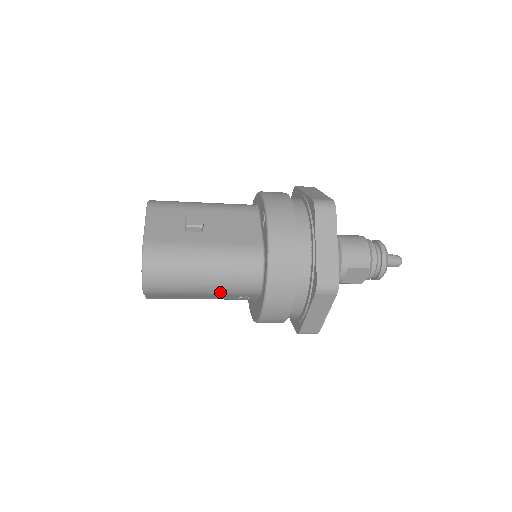
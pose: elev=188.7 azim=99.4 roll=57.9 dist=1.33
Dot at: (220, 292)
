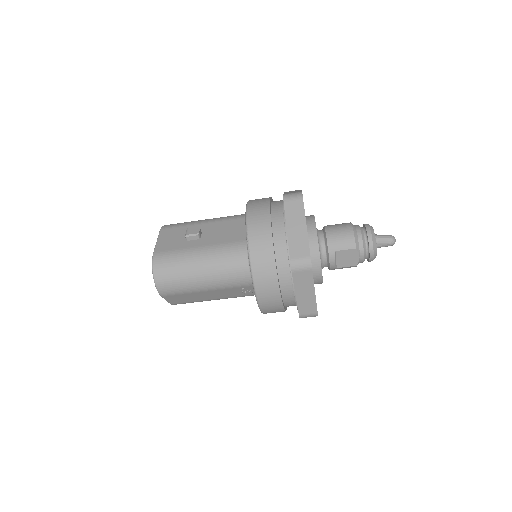
Dot at: (220, 286)
